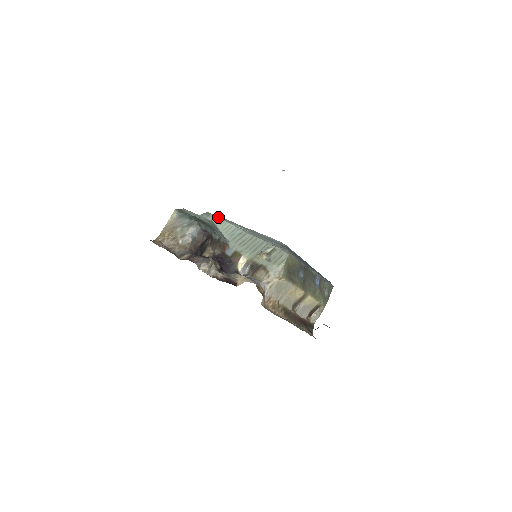
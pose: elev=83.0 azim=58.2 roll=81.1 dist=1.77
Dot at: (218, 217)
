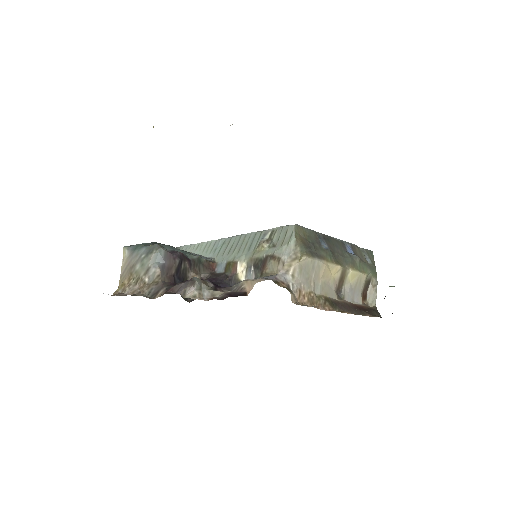
Dot at: (190, 244)
